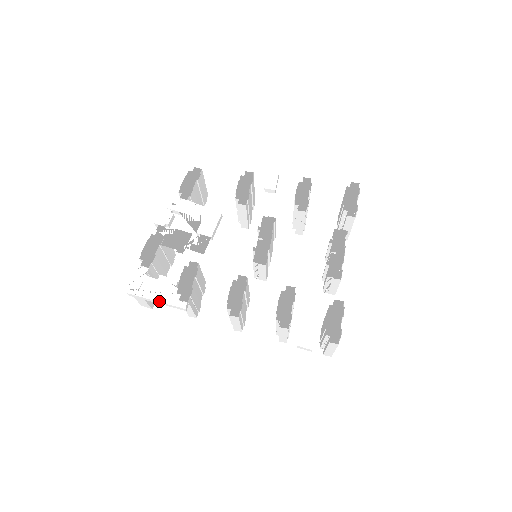
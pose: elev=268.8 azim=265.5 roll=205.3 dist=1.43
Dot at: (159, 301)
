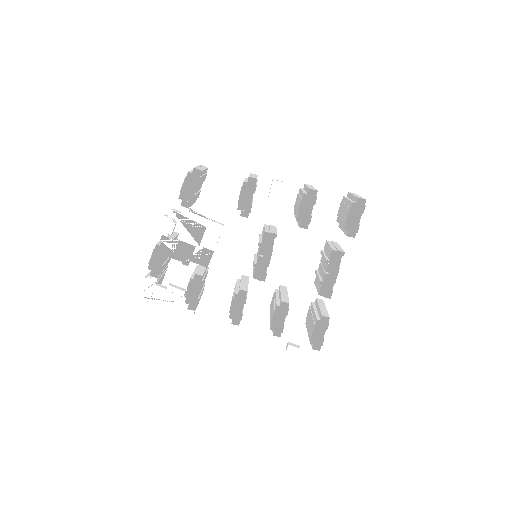
Dot at: (170, 309)
